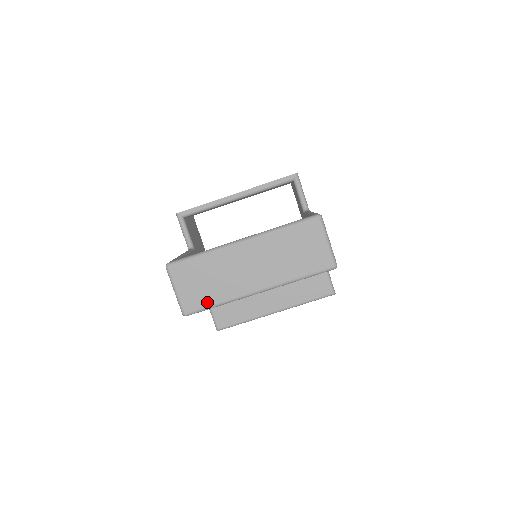
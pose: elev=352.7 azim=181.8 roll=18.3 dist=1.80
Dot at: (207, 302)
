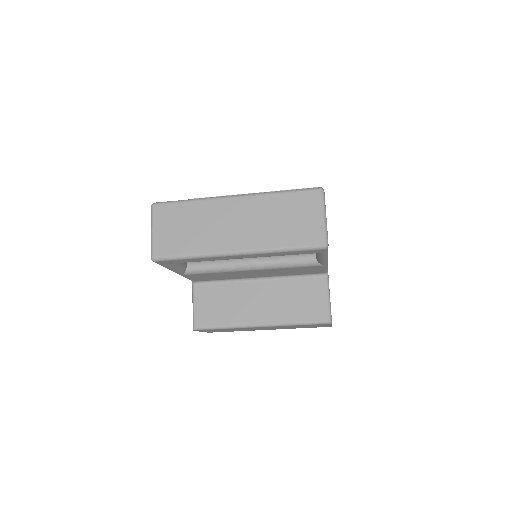
Dot at: (179, 250)
